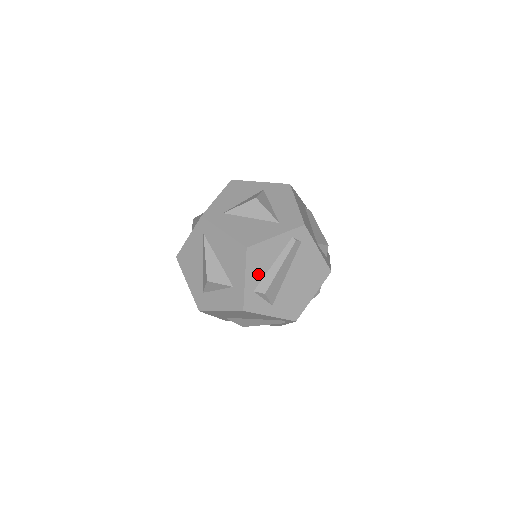
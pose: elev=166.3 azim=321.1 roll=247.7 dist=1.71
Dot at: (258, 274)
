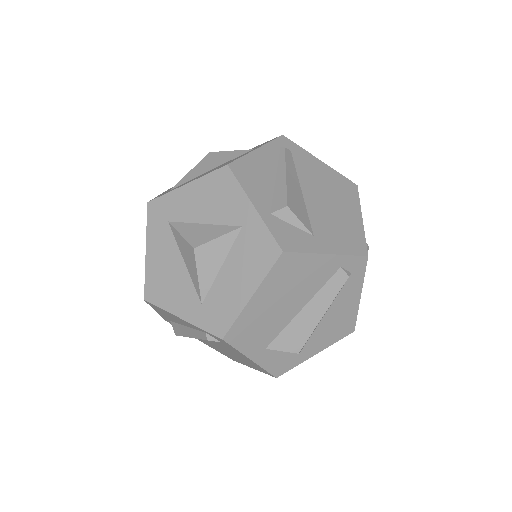
Dot at: (170, 318)
